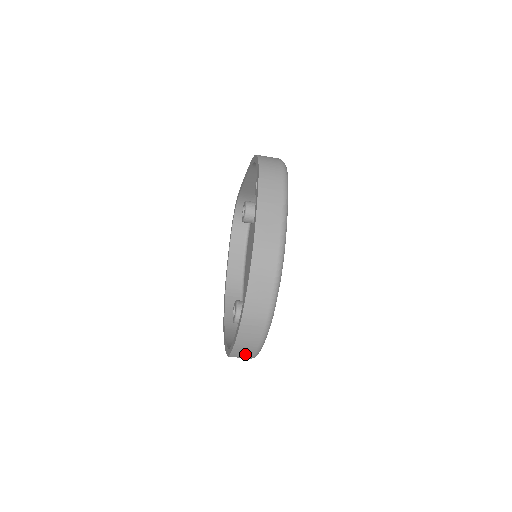
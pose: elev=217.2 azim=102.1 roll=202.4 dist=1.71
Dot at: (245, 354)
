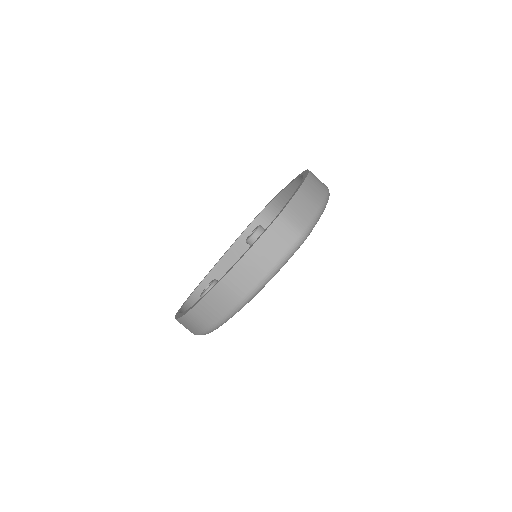
Dot at: (303, 213)
